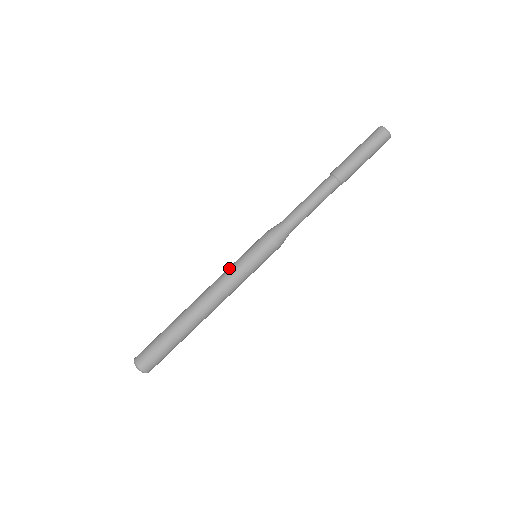
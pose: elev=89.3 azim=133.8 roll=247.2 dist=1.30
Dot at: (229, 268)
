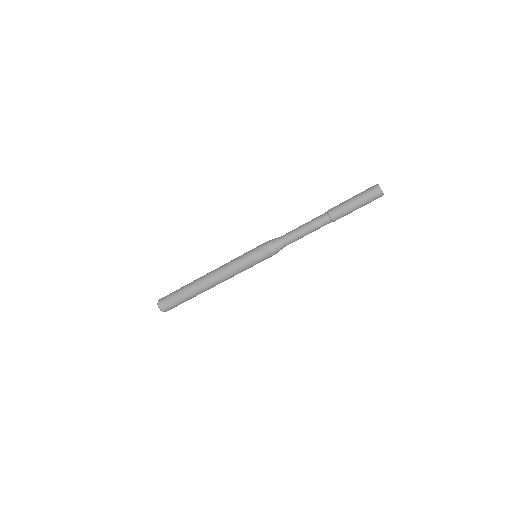
Dot at: (234, 262)
